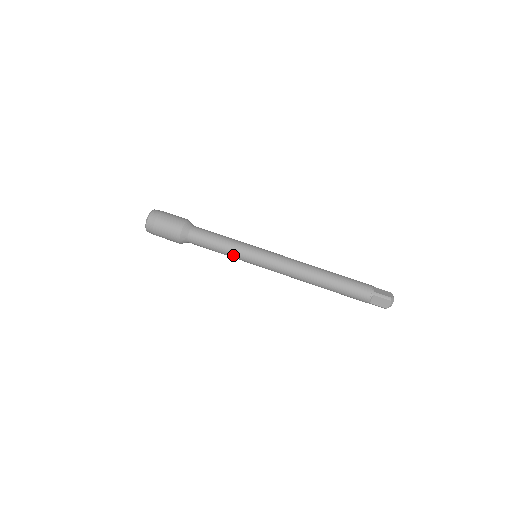
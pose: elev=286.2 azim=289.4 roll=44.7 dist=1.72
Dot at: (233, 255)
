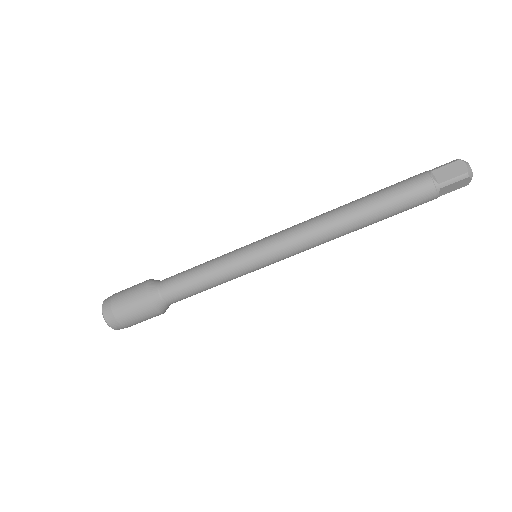
Dot at: occluded
